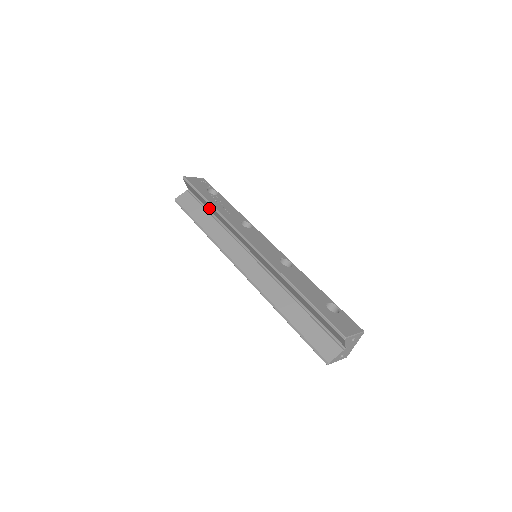
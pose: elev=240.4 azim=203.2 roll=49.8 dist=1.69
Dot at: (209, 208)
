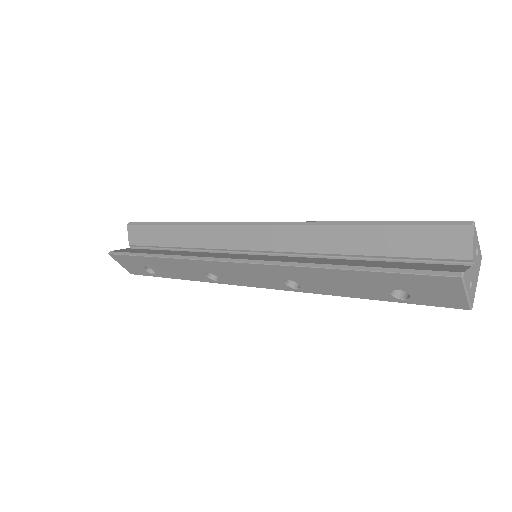
Dot at: (169, 239)
